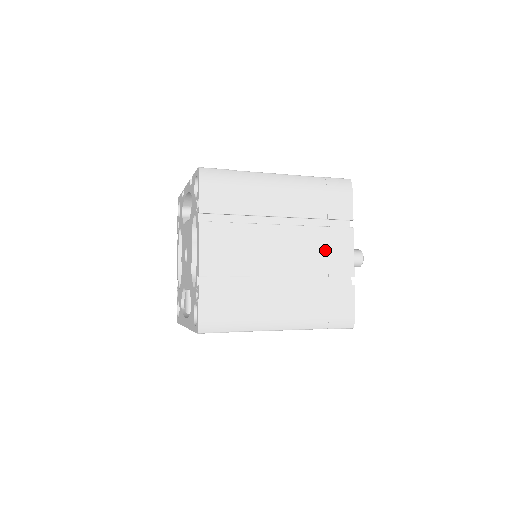
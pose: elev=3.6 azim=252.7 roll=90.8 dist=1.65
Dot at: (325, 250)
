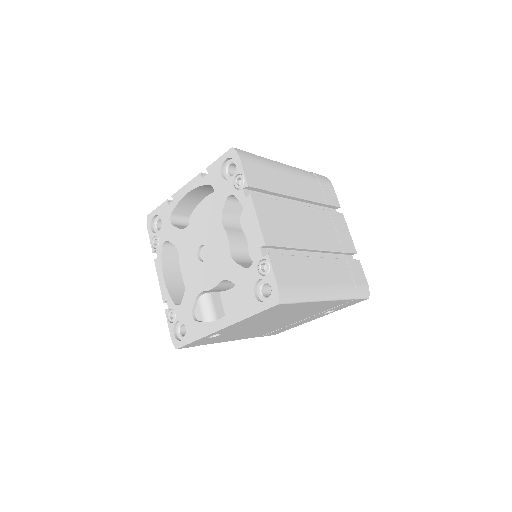
Dot at: (334, 230)
